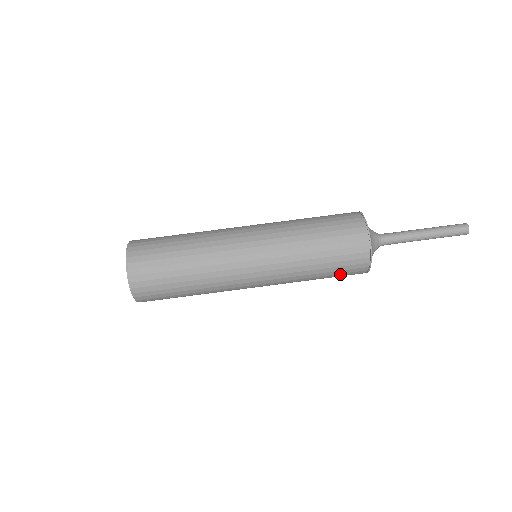
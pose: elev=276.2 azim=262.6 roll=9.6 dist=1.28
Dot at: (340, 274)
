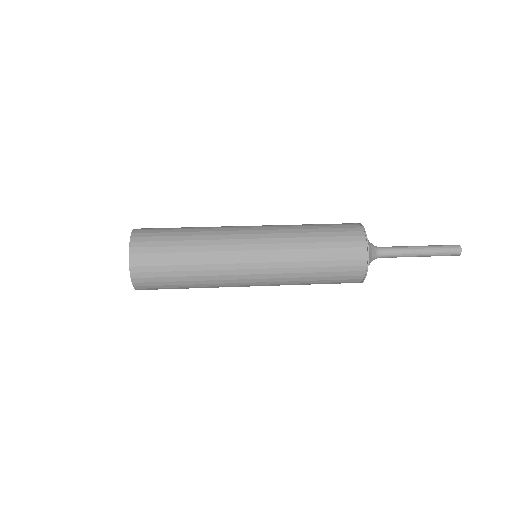
Dot at: (337, 277)
